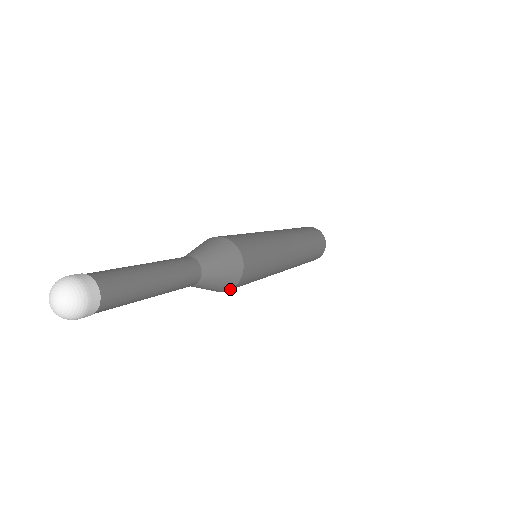
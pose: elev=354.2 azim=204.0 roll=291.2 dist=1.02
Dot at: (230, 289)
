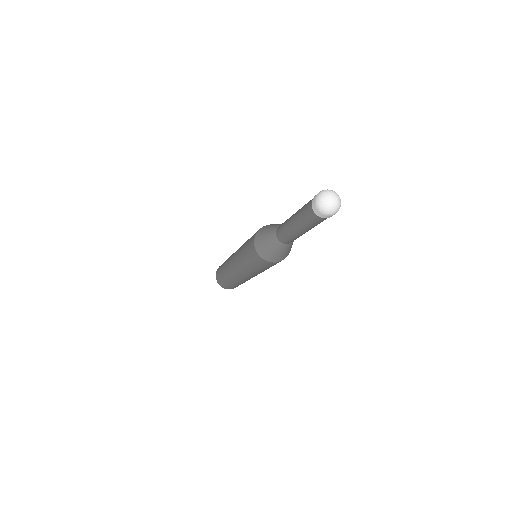
Dot at: (266, 260)
